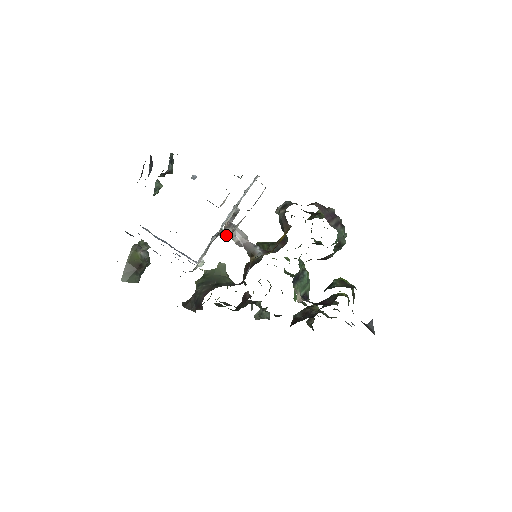
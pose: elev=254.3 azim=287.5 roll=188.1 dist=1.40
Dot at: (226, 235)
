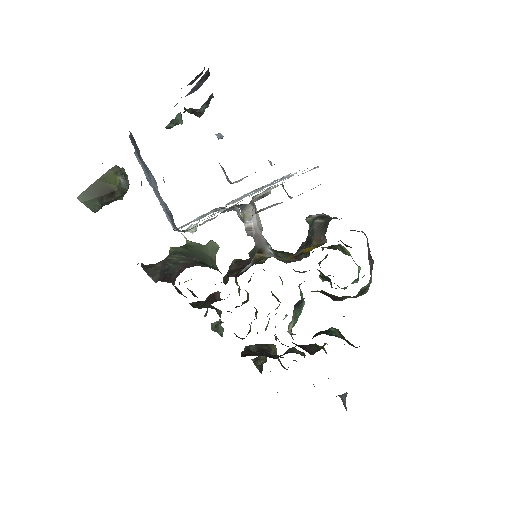
Dot at: (238, 213)
